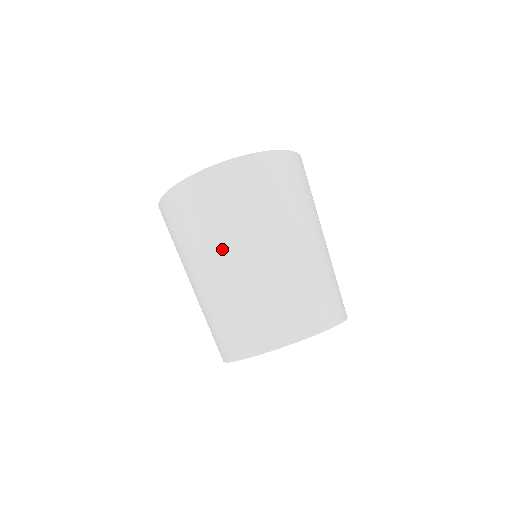
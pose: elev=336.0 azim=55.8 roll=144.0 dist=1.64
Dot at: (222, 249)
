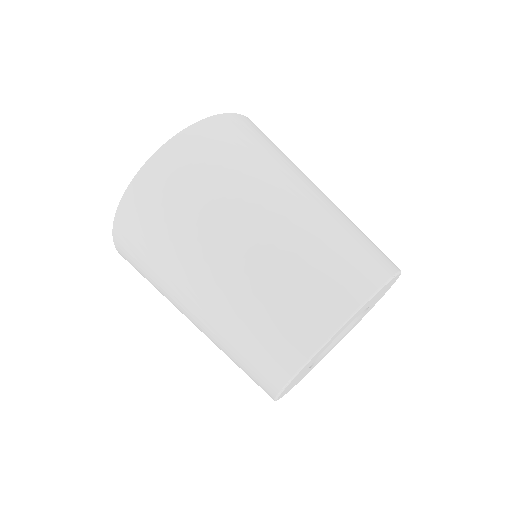
Dot at: (225, 223)
